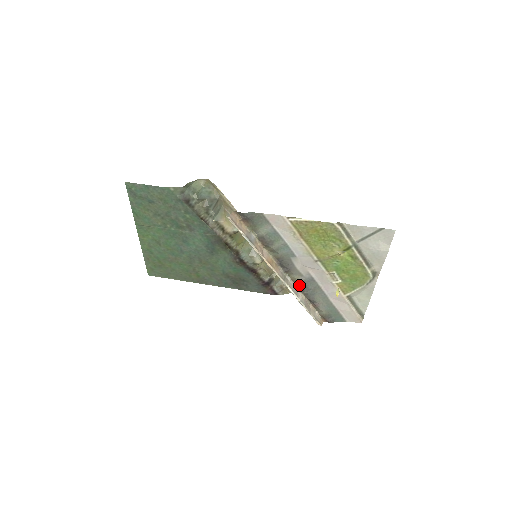
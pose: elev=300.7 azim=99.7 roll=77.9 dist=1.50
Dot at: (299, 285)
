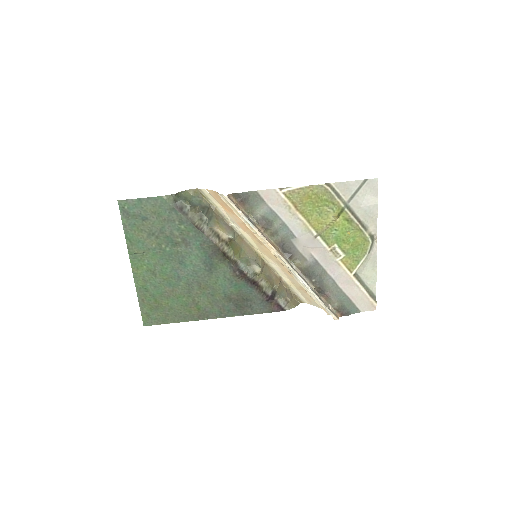
Dot at: (305, 272)
